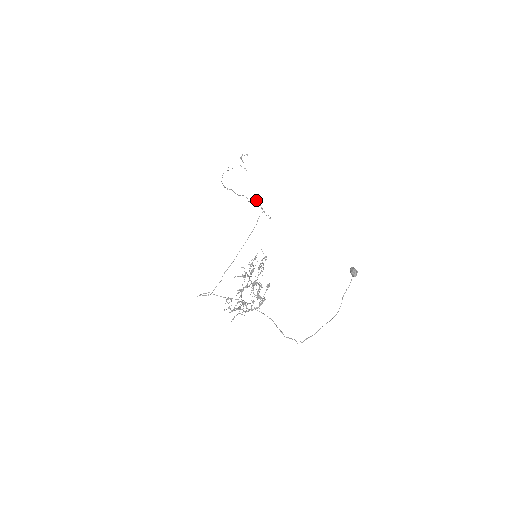
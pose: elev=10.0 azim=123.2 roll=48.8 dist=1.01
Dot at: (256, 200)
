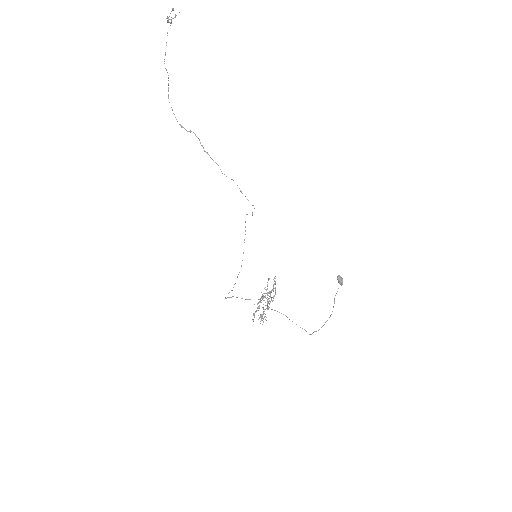
Dot at: (231, 179)
